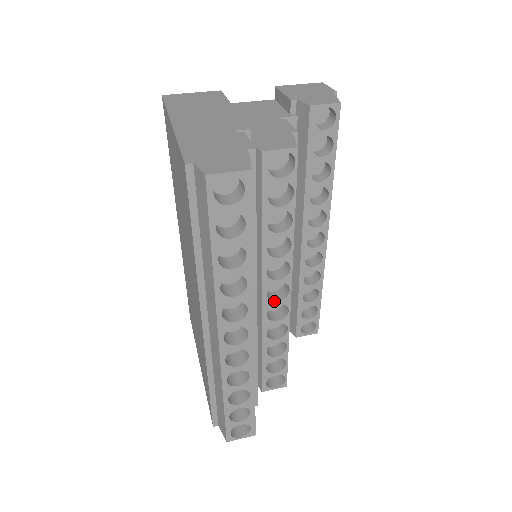
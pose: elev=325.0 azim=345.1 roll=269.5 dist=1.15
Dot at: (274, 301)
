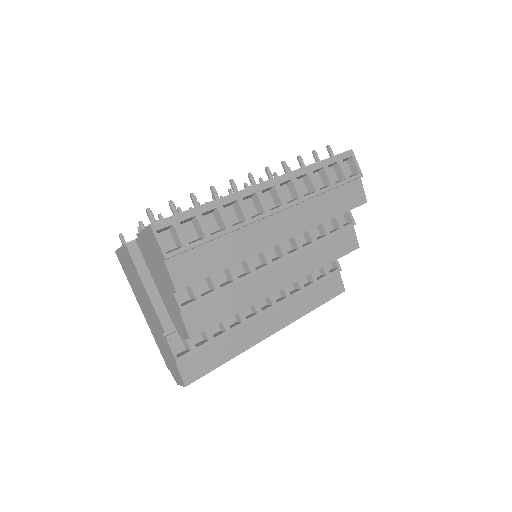
Dot at: occluded
